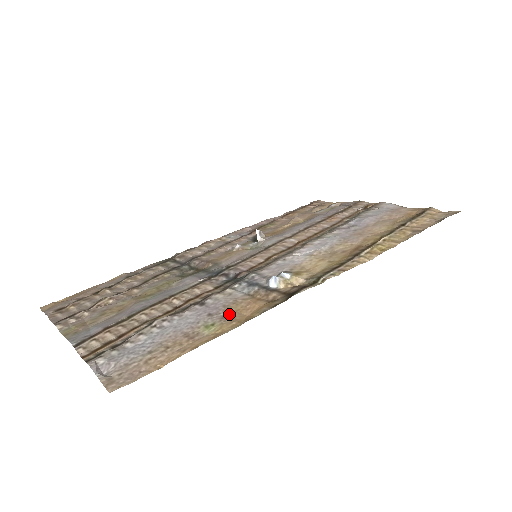
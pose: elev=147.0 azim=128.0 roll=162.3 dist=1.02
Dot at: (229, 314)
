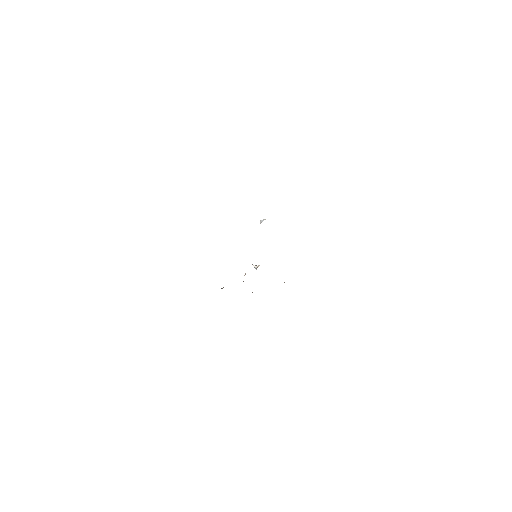
Dot at: occluded
